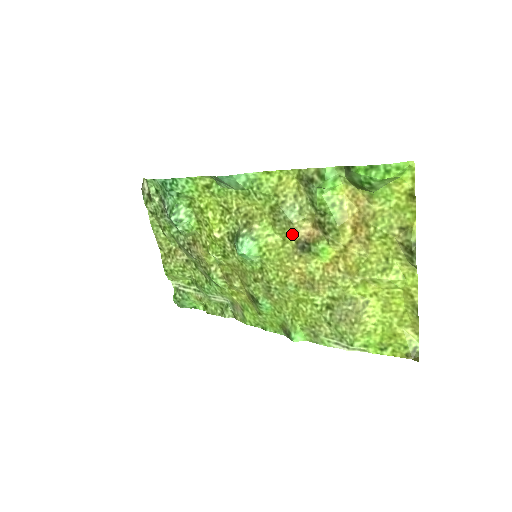
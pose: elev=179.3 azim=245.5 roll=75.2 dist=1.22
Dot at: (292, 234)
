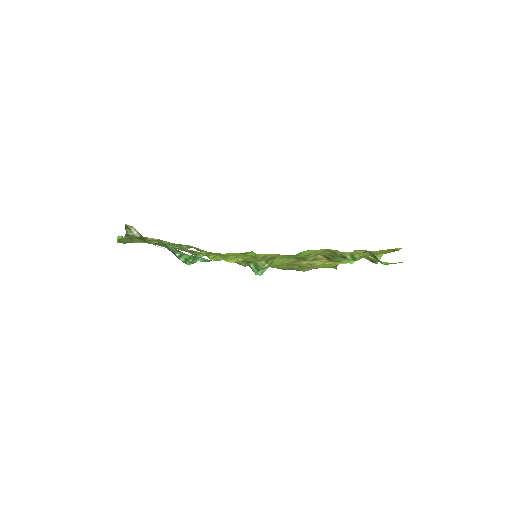
Dot at: occluded
